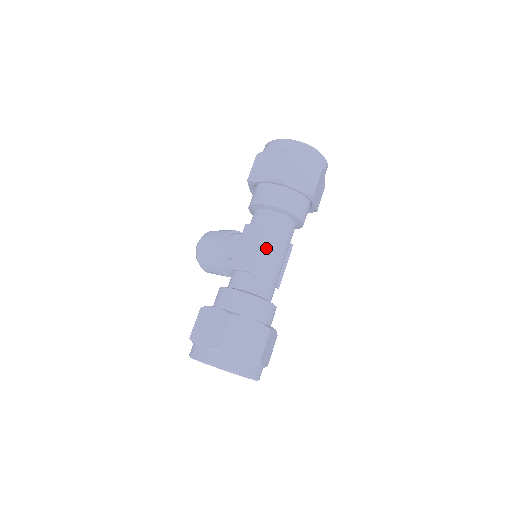
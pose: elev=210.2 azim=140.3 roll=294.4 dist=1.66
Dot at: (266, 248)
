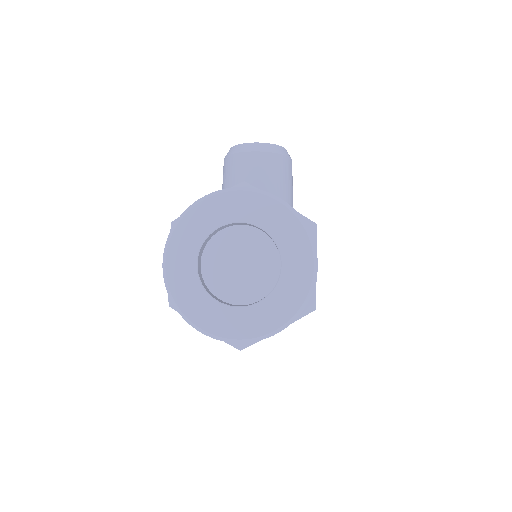
Dot at: occluded
